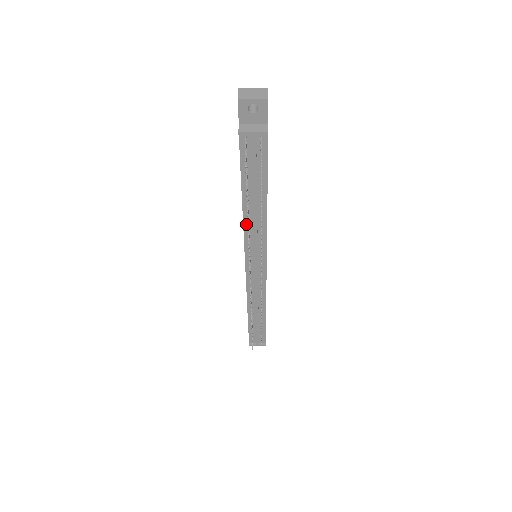
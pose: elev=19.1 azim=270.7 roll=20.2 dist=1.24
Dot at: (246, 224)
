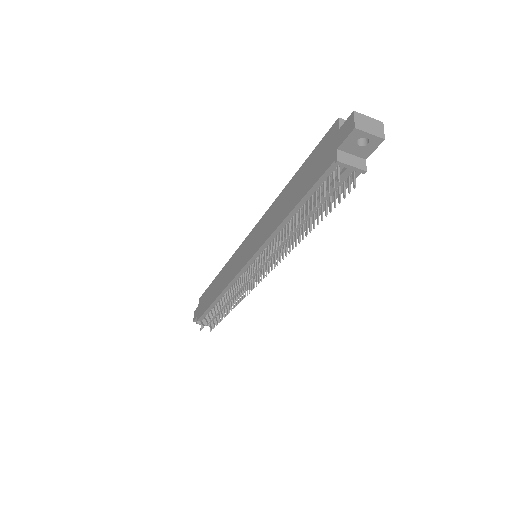
Dot at: (275, 234)
